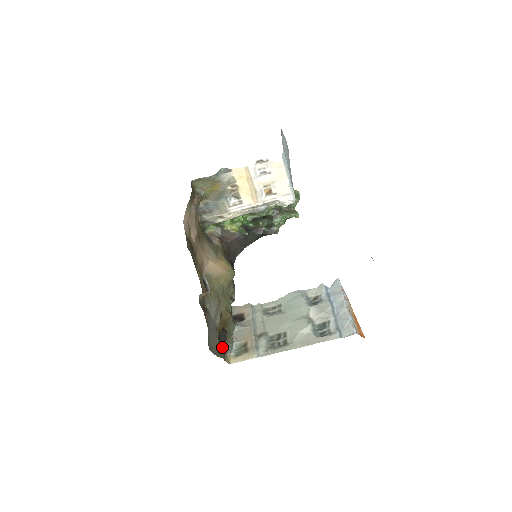
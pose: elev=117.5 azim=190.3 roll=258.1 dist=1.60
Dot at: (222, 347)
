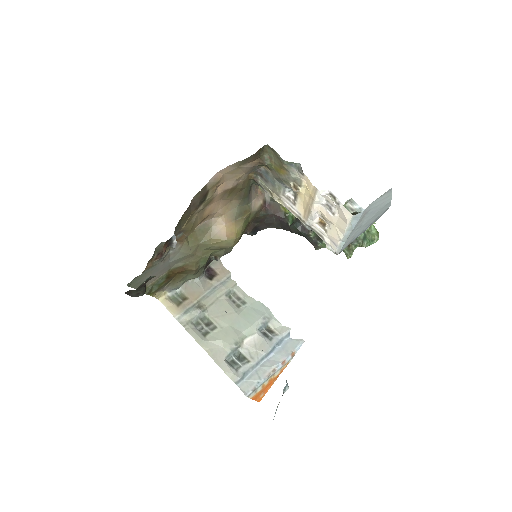
Dot at: (159, 285)
